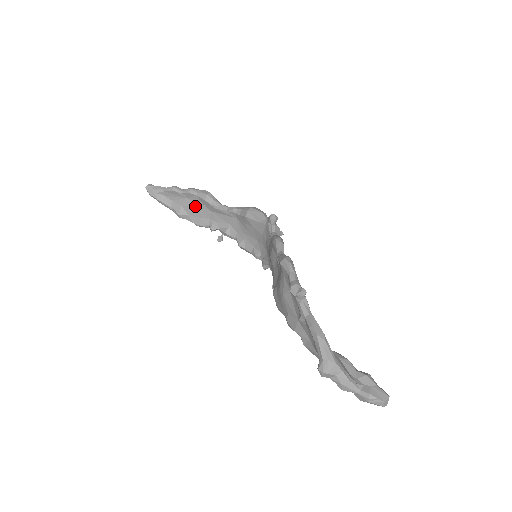
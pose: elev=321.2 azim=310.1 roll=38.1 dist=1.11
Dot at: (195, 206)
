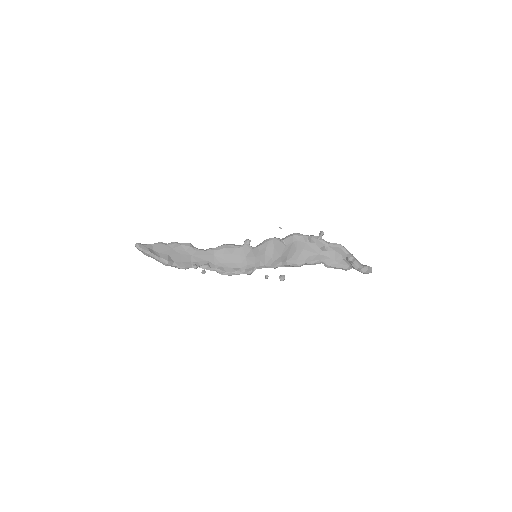
Dot at: (179, 254)
